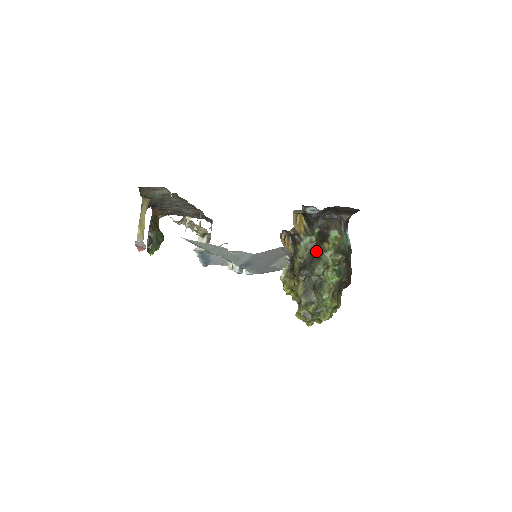
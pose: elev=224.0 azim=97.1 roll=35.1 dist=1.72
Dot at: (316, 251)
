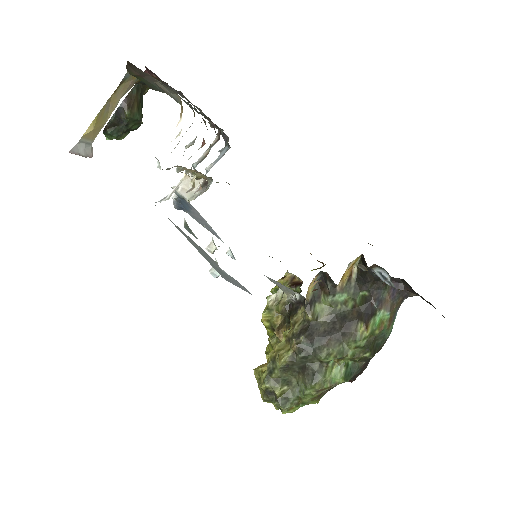
Dot at: (342, 324)
